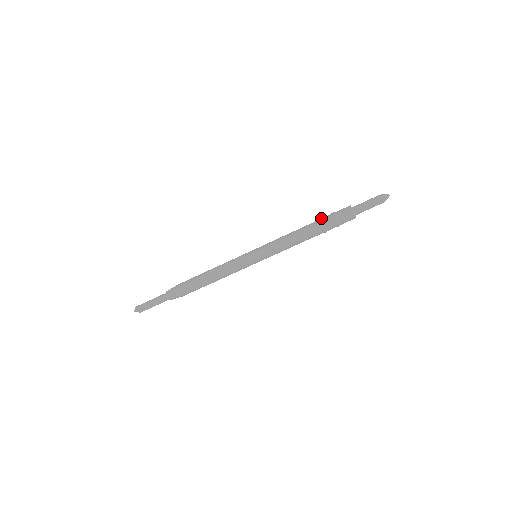
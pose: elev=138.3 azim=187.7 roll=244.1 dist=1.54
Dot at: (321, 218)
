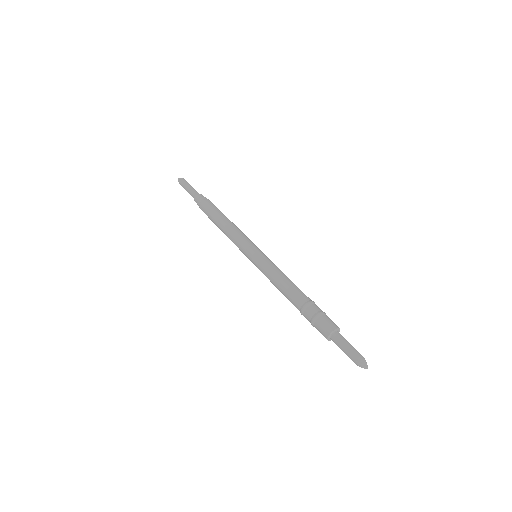
Dot at: (314, 302)
